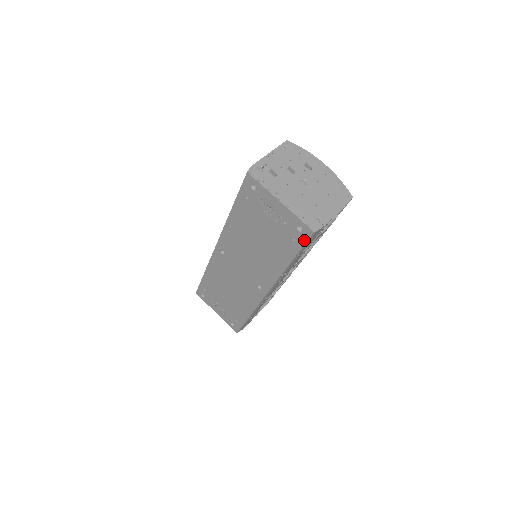
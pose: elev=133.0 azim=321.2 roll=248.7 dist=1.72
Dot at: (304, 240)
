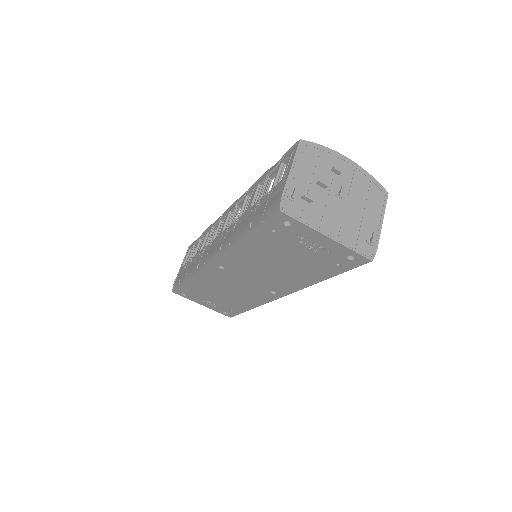
Dot at: (354, 266)
